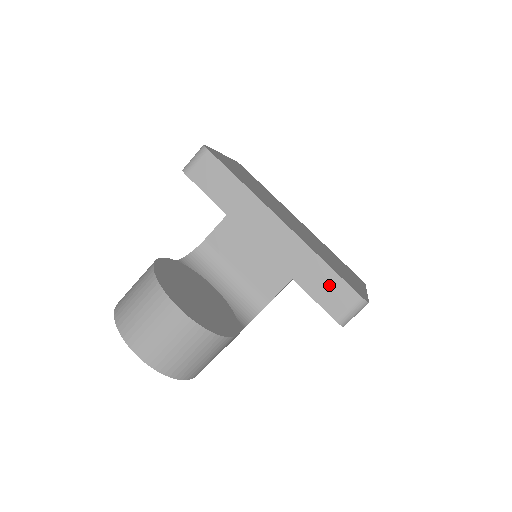
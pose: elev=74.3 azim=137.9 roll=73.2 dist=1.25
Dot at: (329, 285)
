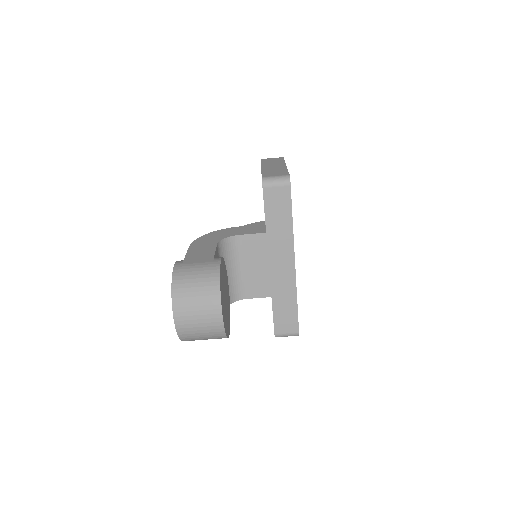
Dot at: (288, 315)
